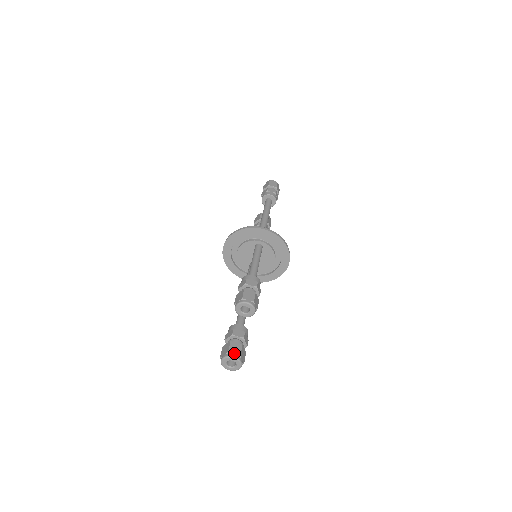
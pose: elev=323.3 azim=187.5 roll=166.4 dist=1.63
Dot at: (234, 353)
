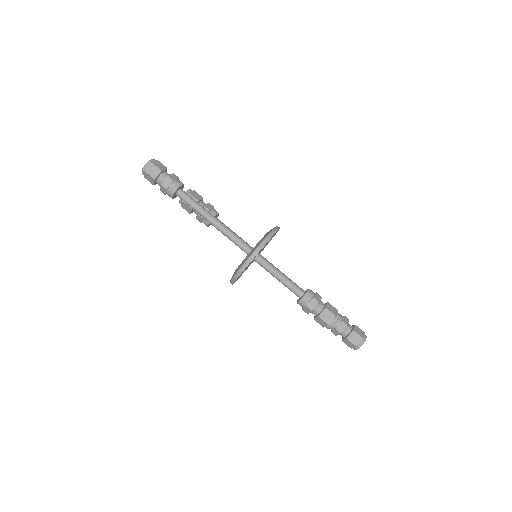
Dot at: (359, 342)
